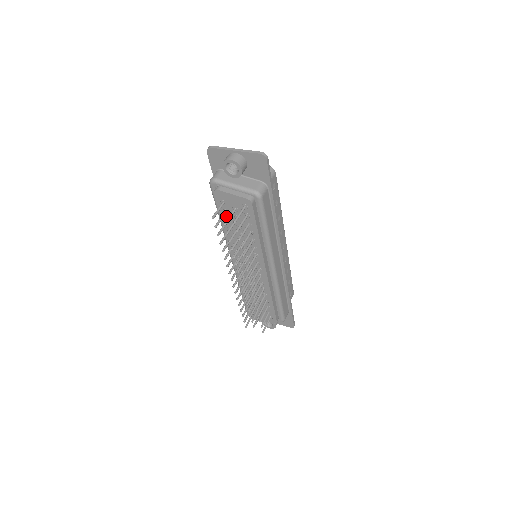
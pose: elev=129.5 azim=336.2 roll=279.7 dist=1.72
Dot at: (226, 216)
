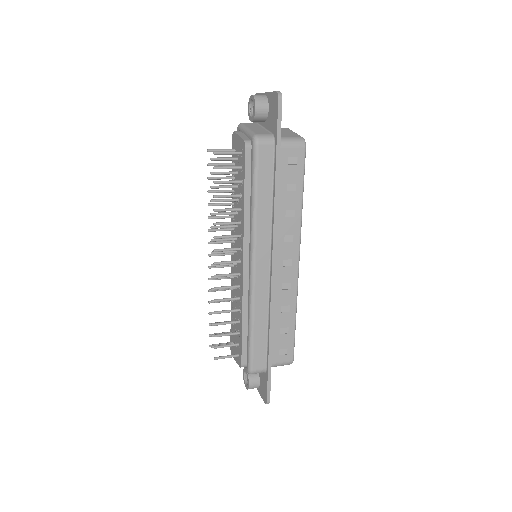
Dot at: occluded
